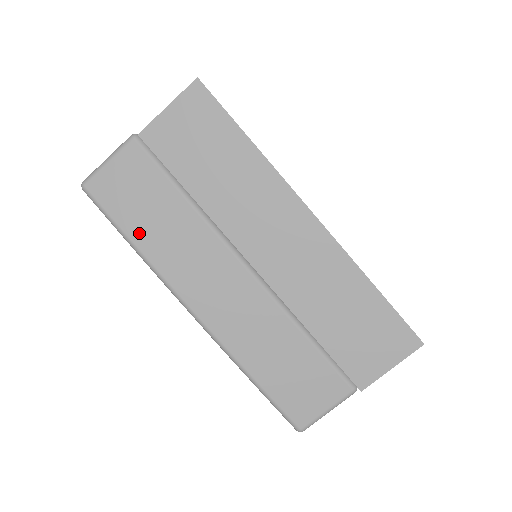
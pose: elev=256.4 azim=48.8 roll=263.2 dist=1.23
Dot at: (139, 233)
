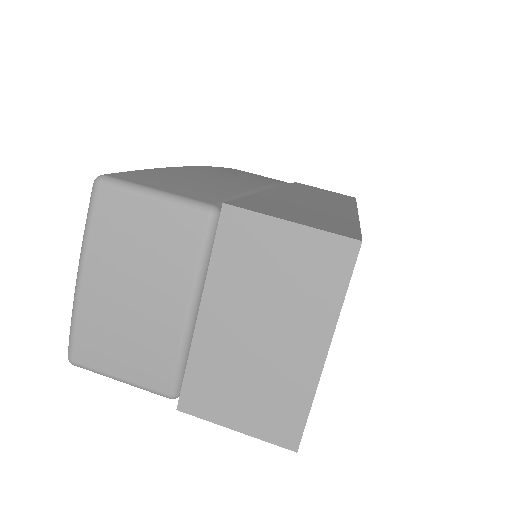
Dot at: occluded
